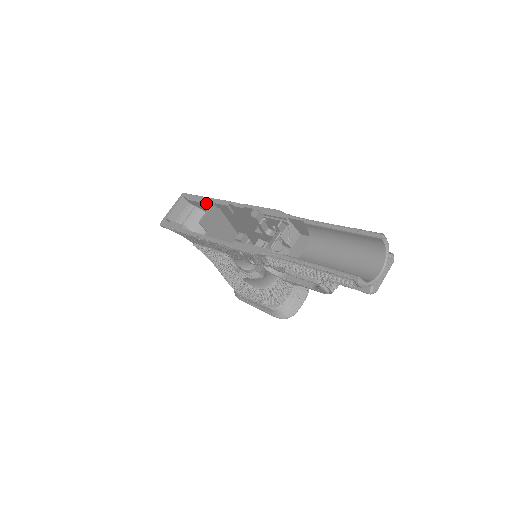
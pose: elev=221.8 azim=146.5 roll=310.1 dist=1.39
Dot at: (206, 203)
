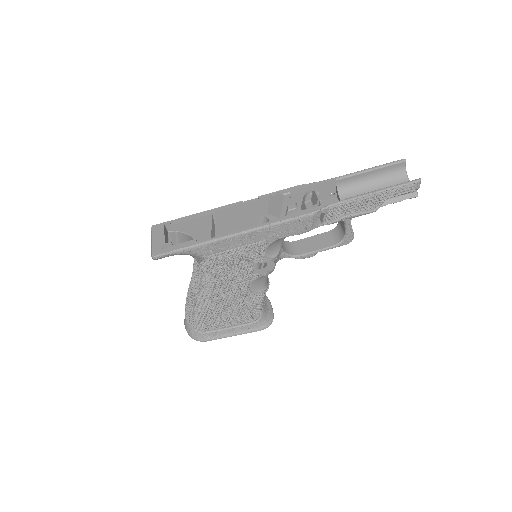
Dot at: (204, 216)
